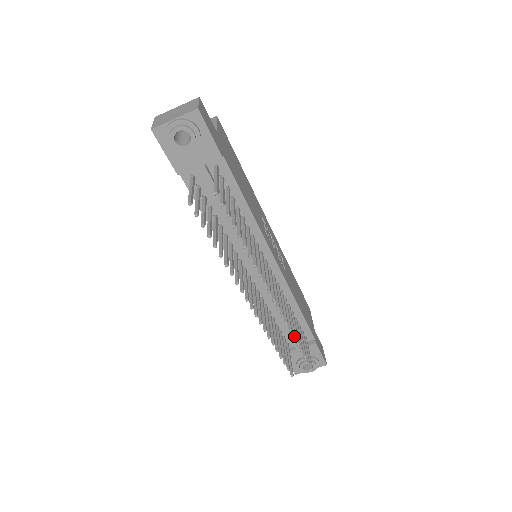
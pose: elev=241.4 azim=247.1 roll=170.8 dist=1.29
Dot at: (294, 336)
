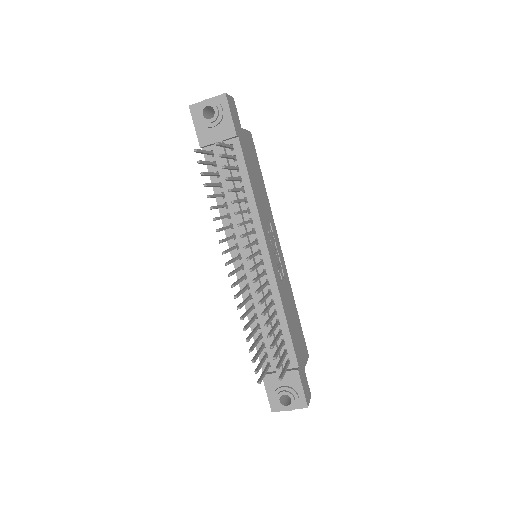
Dot at: (266, 324)
